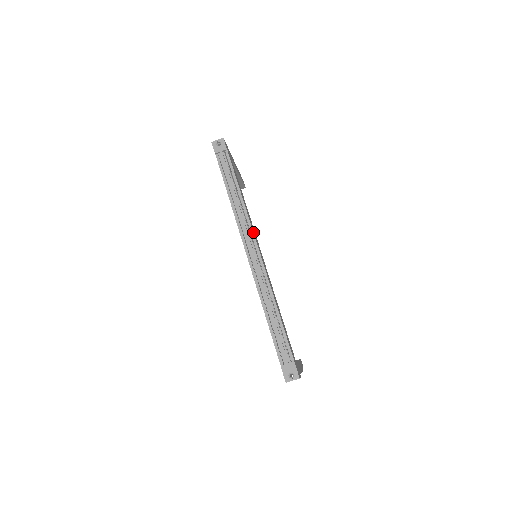
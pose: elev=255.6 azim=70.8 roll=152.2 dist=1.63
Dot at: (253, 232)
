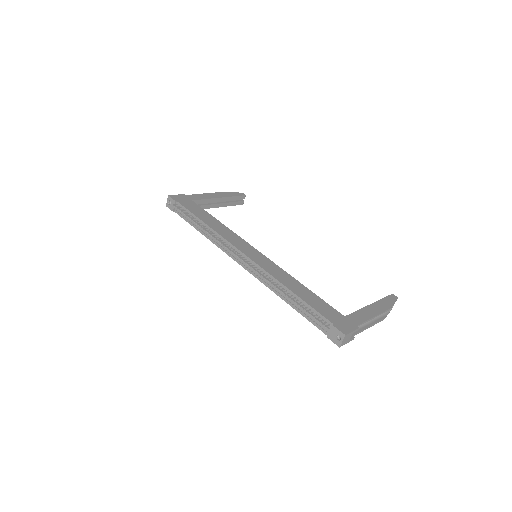
Dot at: (231, 244)
